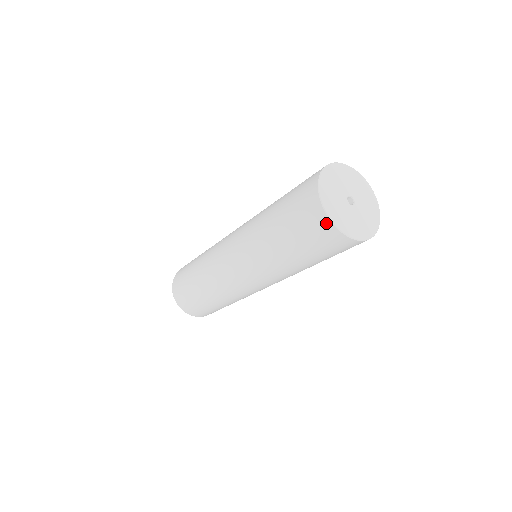
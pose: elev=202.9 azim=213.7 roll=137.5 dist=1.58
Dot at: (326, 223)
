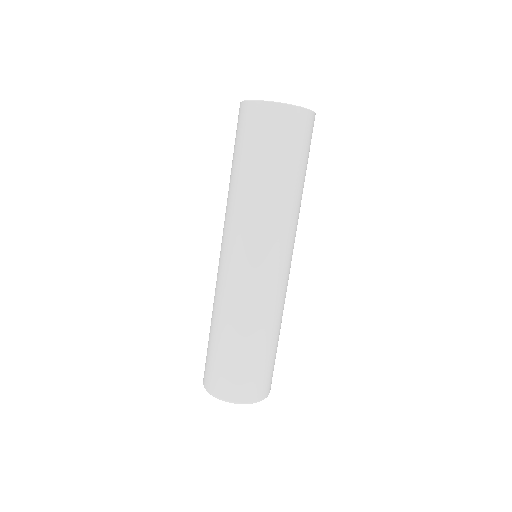
Dot at: (250, 106)
